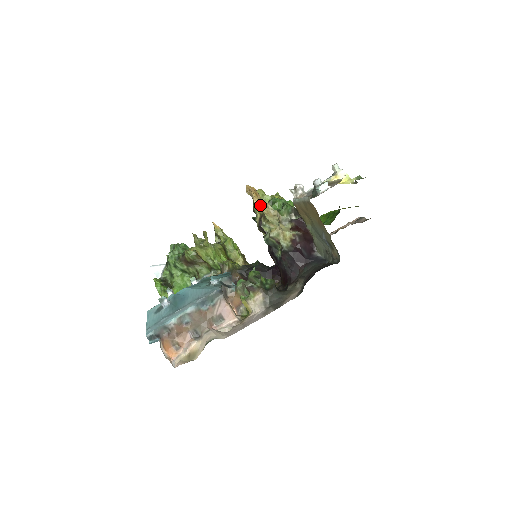
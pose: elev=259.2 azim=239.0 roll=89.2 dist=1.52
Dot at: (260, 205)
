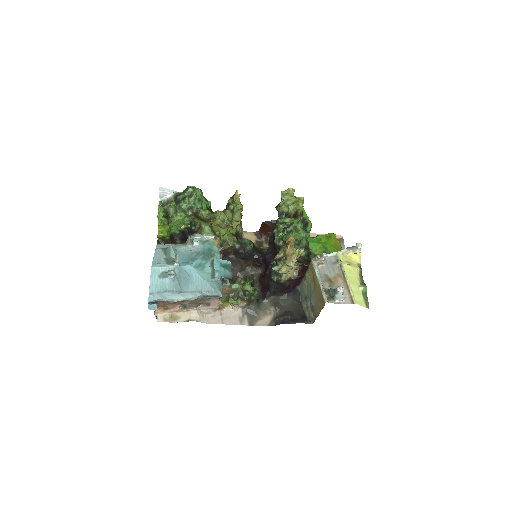
Dot at: (289, 254)
